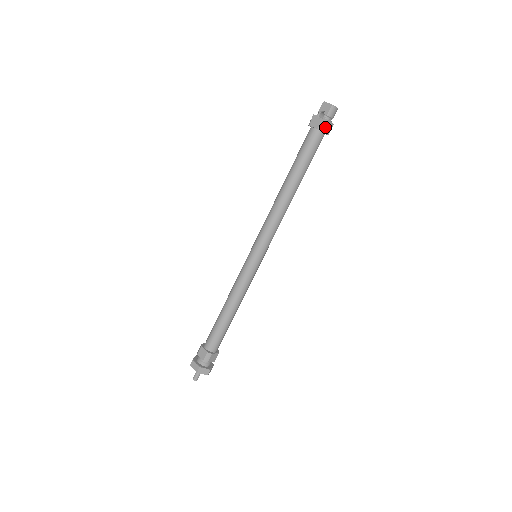
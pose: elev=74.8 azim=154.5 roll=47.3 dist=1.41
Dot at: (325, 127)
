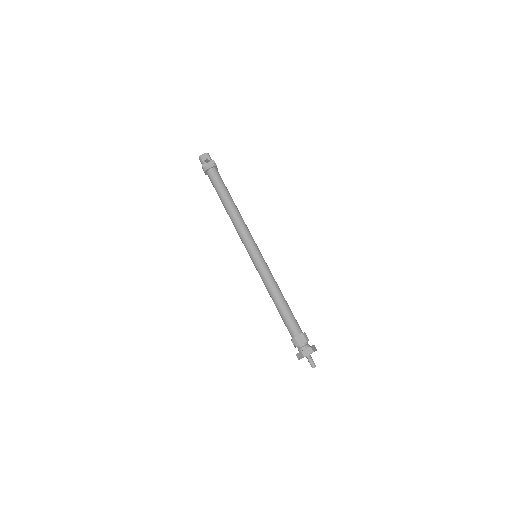
Dot at: (215, 164)
